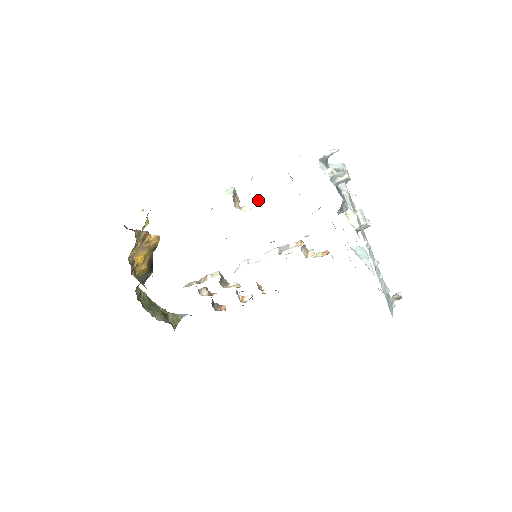
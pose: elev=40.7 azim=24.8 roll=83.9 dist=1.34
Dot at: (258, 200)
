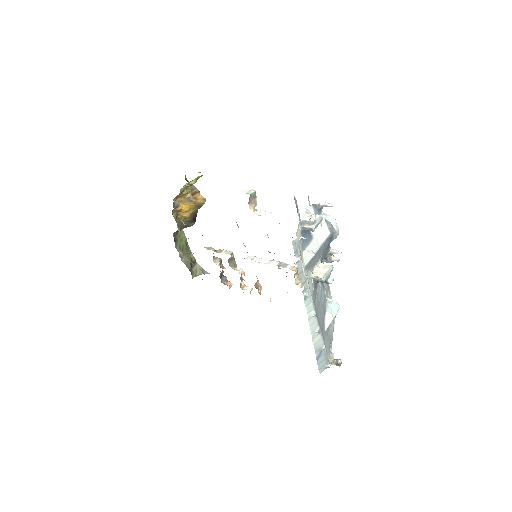
Dot at: (271, 212)
